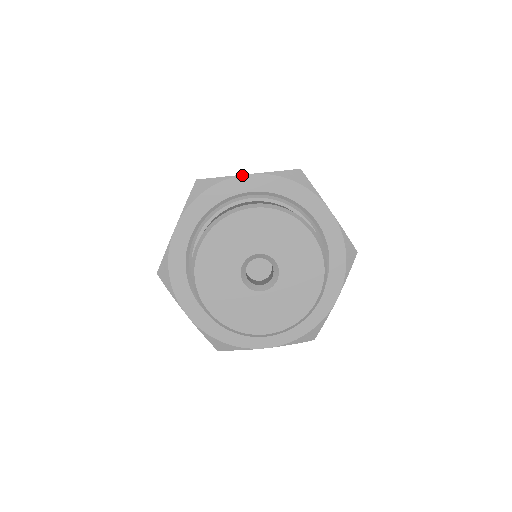
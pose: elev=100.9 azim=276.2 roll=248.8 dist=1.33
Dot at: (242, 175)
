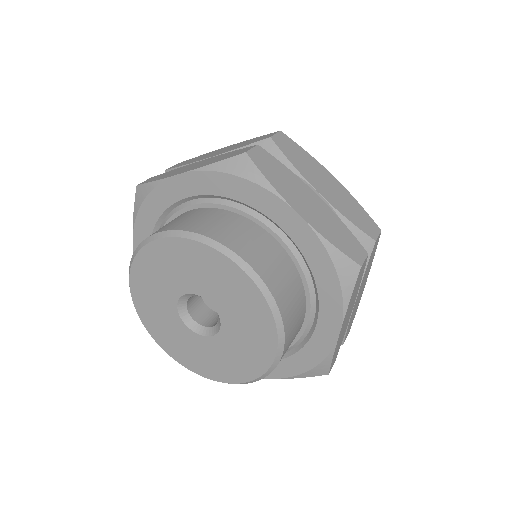
Dot at: (291, 207)
